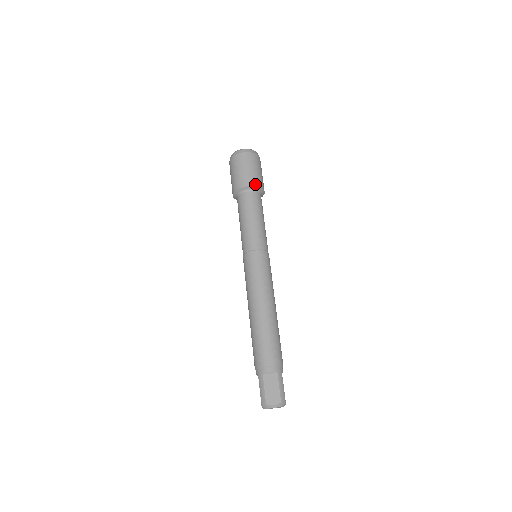
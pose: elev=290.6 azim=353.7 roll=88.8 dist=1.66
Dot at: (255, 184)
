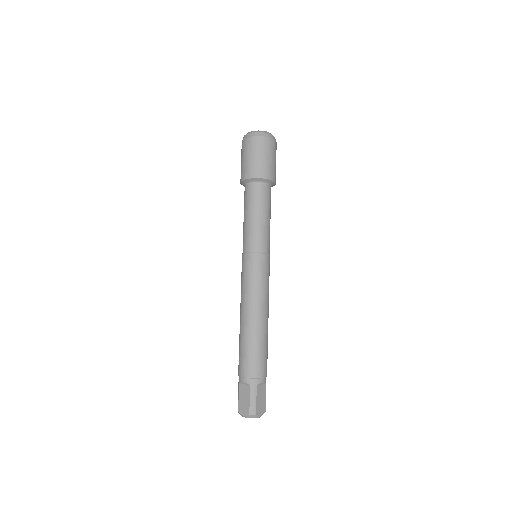
Dot at: (254, 176)
